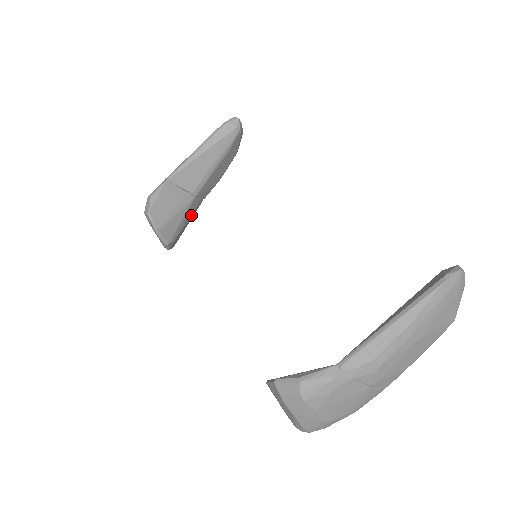
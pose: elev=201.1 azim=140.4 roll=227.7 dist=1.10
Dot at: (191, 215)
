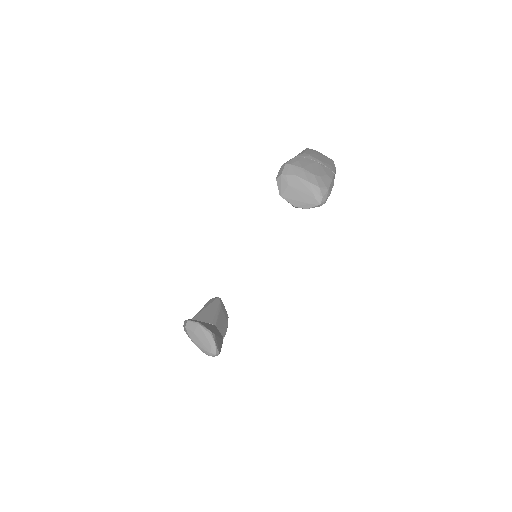
Dot at: (219, 336)
